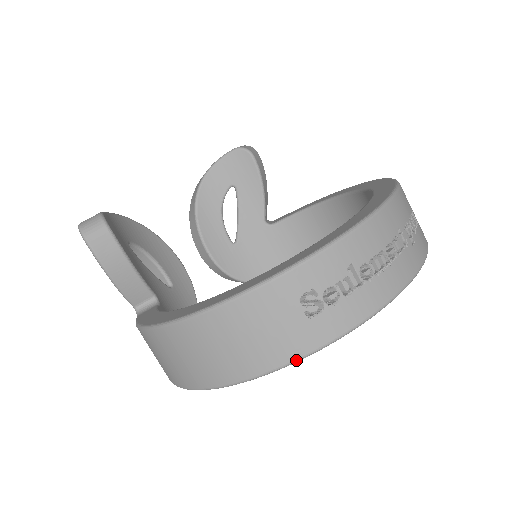
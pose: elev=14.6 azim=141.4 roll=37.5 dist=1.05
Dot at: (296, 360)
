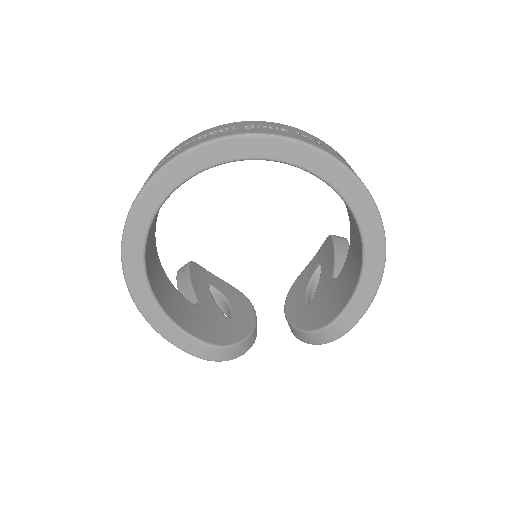
Dot at: (132, 205)
